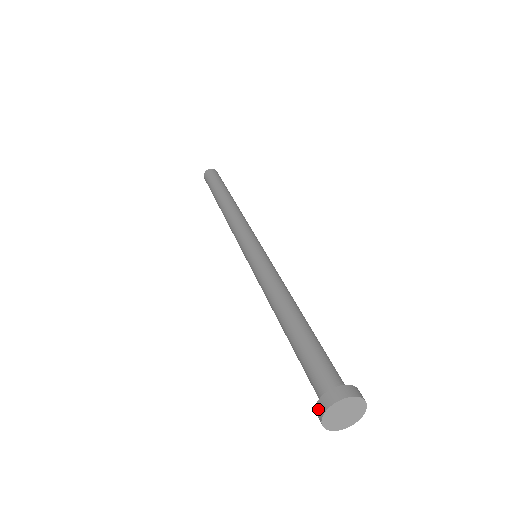
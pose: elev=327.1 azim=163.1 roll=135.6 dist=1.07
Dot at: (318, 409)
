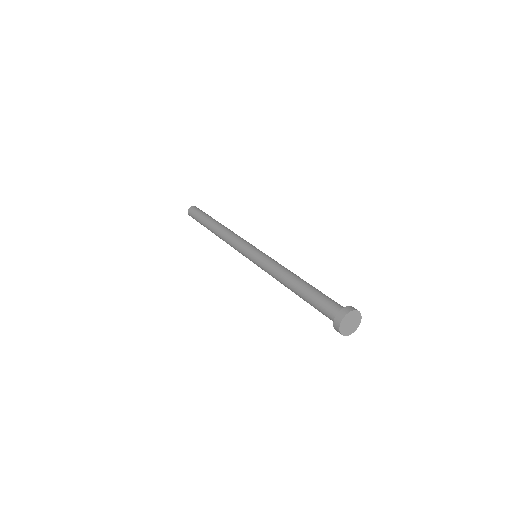
Dot at: (336, 322)
